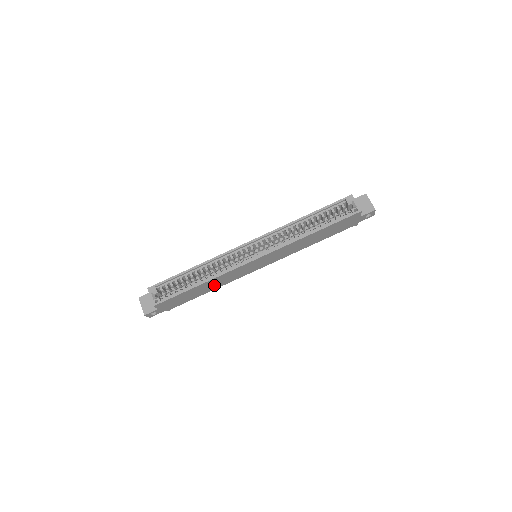
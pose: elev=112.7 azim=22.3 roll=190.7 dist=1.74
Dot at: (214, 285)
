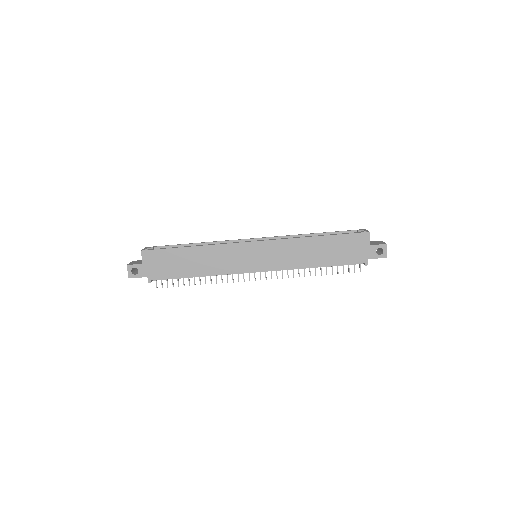
Dot at: (204, 264)
